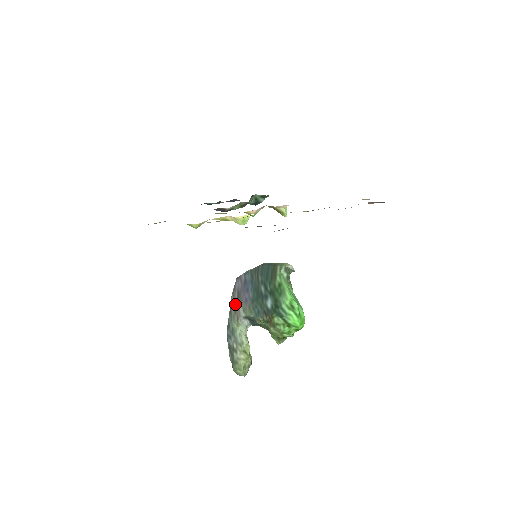
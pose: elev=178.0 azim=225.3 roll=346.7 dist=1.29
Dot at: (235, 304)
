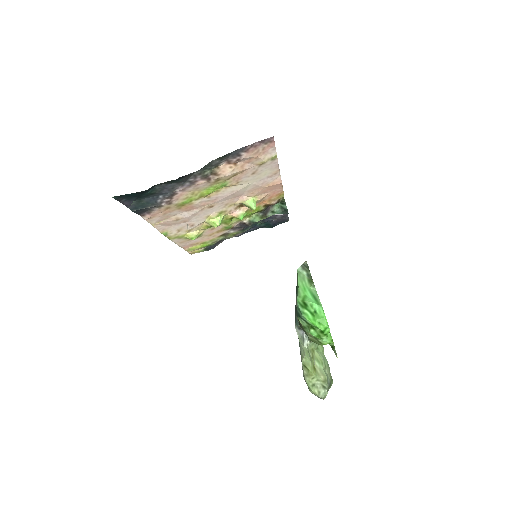
Dot at: occluded
